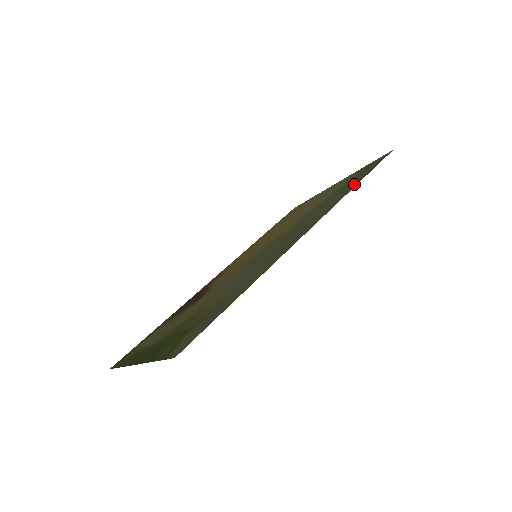
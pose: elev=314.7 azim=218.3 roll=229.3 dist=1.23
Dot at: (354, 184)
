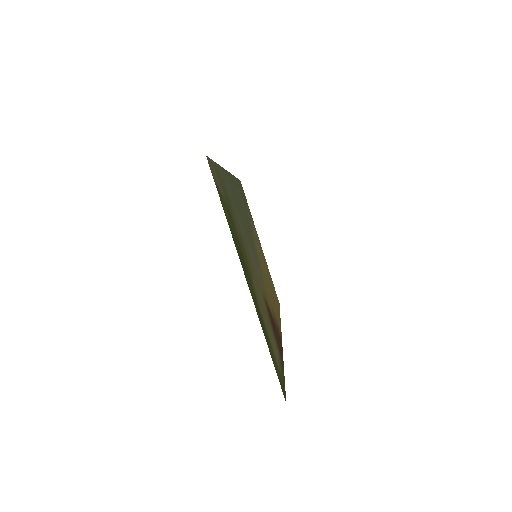
Dot at: (238, 184)
